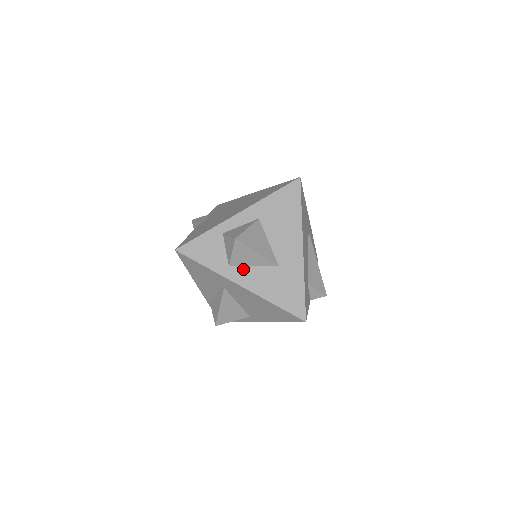
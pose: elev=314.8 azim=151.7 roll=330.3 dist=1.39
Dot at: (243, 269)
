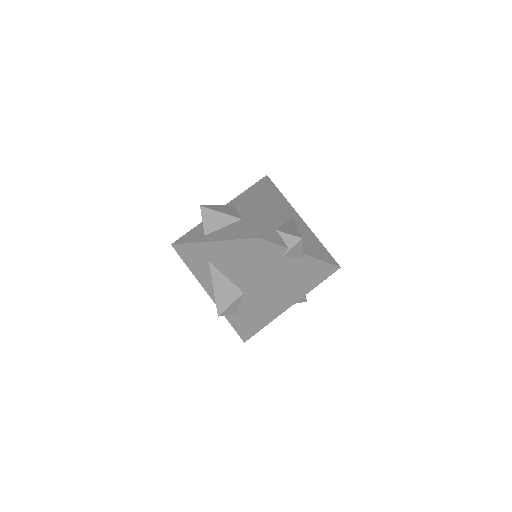
Dot at: (215, 232)
